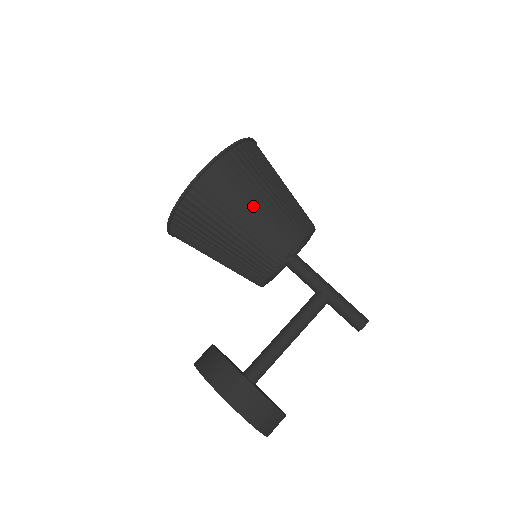
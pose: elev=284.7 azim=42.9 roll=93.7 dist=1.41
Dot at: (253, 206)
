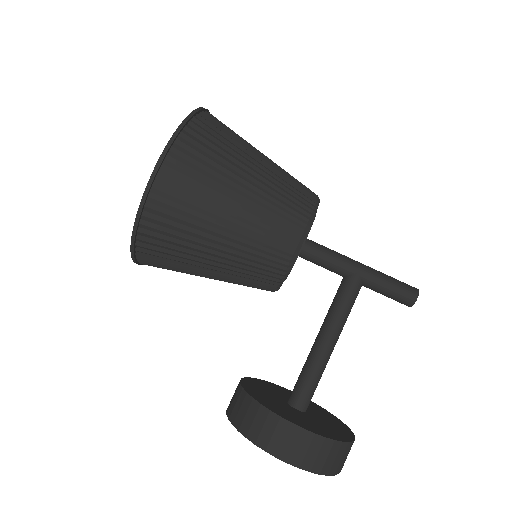
Dot at: (232, 205)
